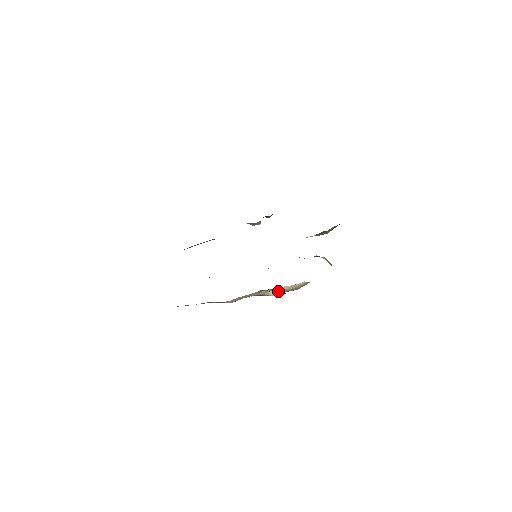
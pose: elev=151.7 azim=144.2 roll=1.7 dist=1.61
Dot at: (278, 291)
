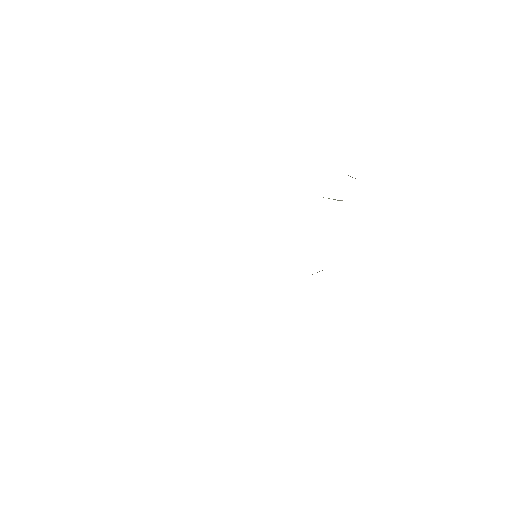
Dot at: occluded
